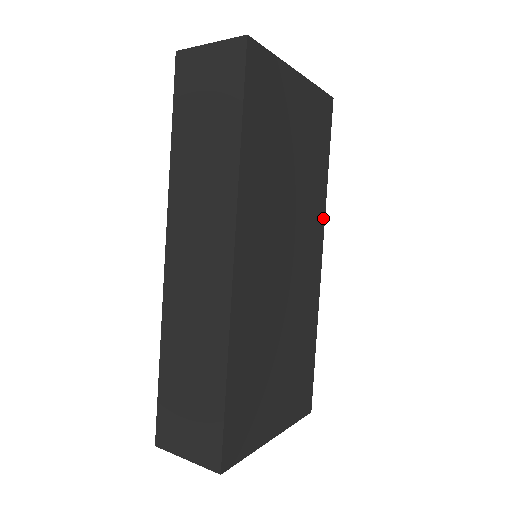
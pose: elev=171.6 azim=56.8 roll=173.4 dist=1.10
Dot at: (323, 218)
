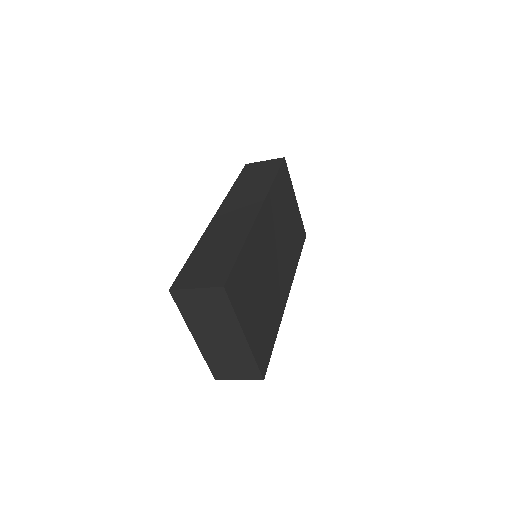
Dot at: (293, 276)
